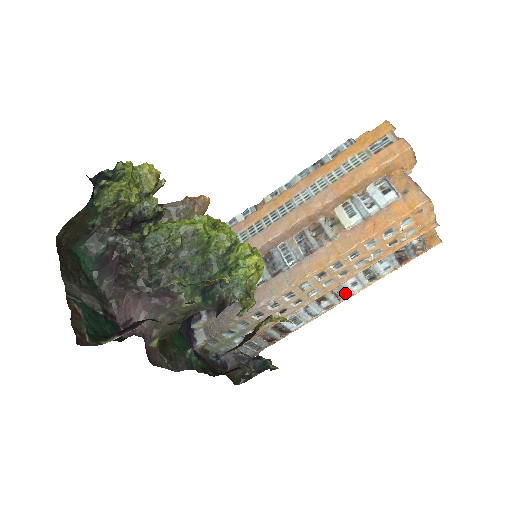
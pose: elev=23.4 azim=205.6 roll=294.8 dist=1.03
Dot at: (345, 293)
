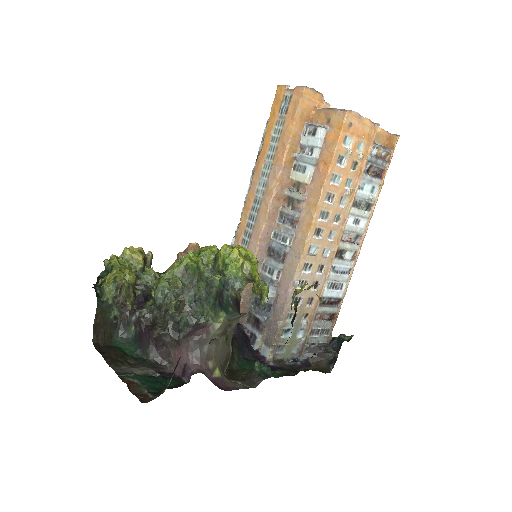
Dot at: (356, 235)
